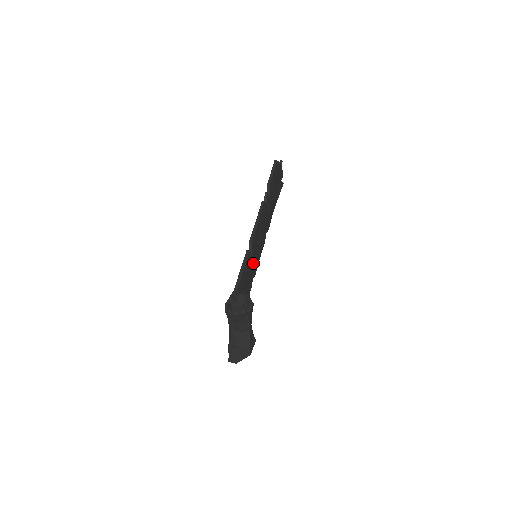
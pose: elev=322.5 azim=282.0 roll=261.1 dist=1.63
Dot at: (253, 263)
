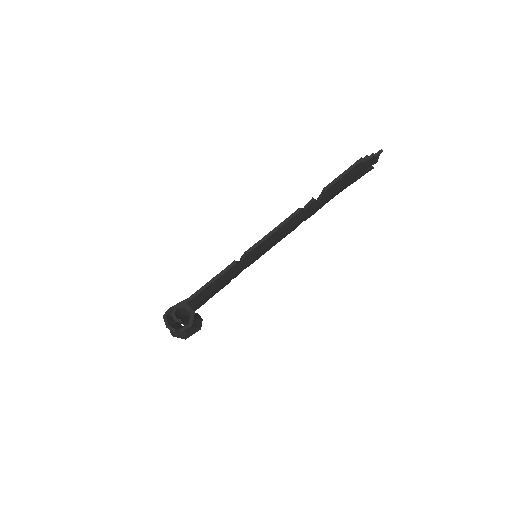
Dot at: (245, 264)
